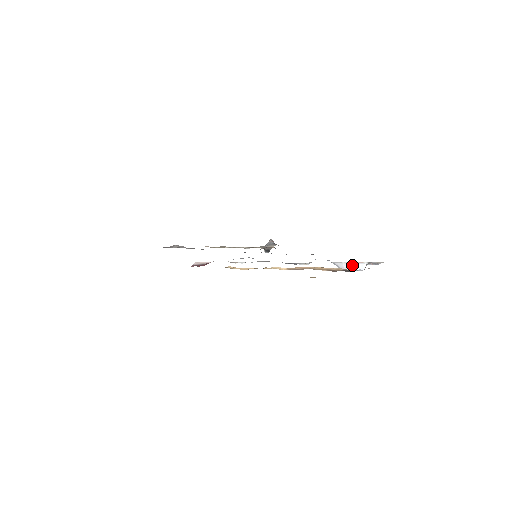
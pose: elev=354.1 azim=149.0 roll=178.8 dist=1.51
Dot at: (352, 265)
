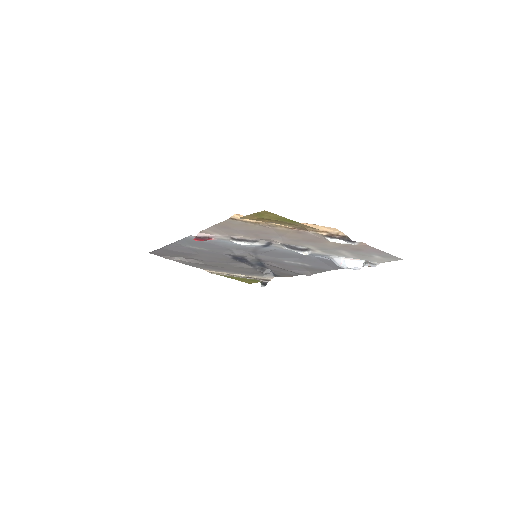
Dot at: (350, 261)
